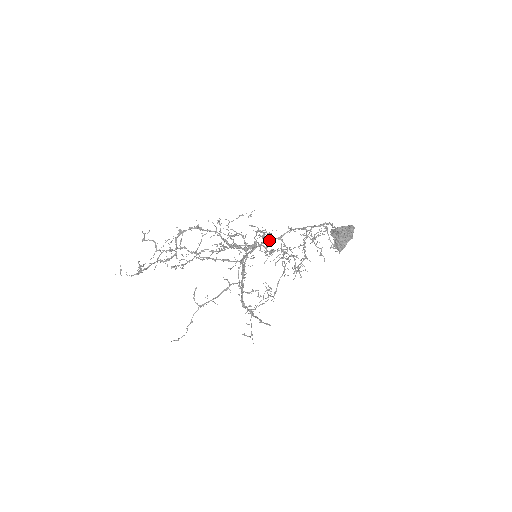
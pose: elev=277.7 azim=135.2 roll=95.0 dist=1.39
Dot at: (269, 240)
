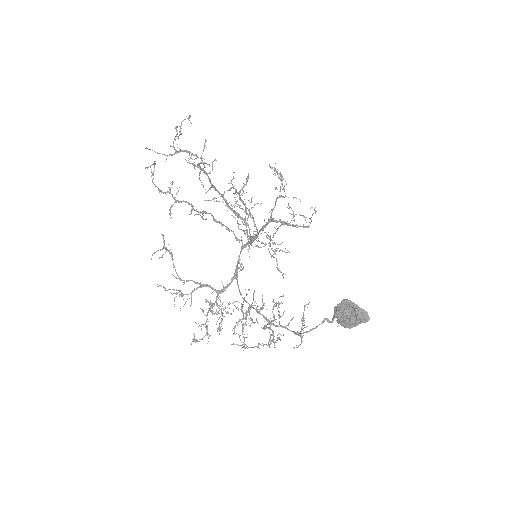
Dot at: (241, 295)
